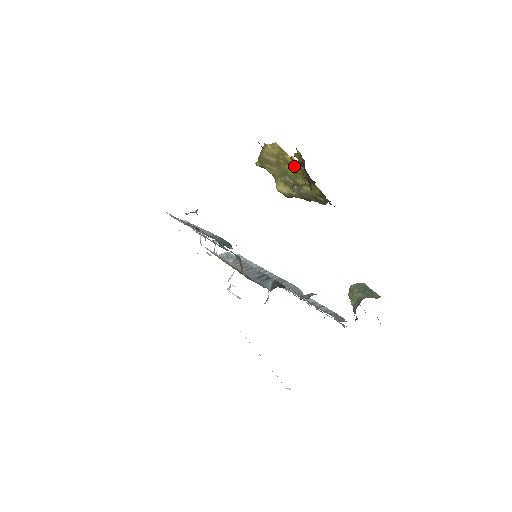
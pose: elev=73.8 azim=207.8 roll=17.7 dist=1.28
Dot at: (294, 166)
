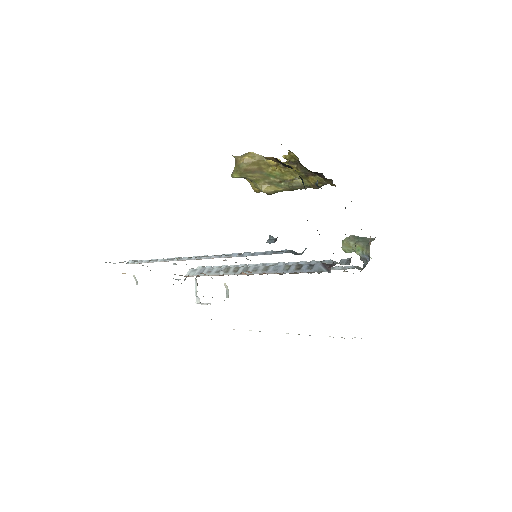
Dot at: (282, 167)
